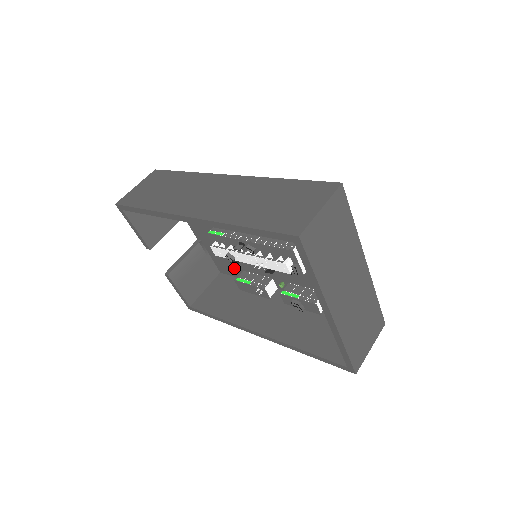
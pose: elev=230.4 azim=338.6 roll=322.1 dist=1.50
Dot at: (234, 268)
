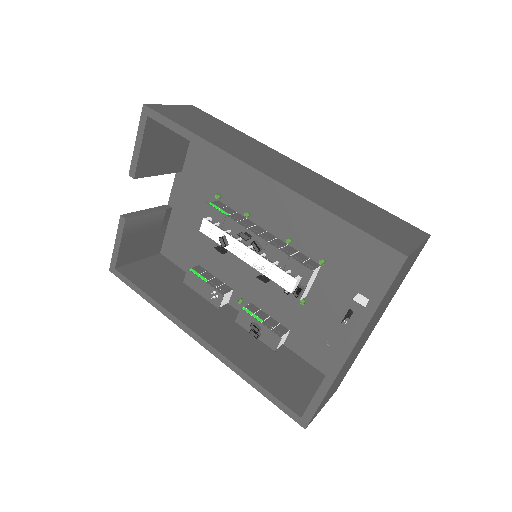
Dot at: (188, 257)
